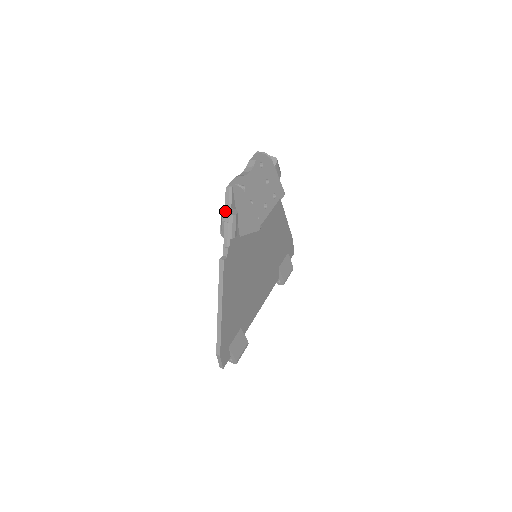
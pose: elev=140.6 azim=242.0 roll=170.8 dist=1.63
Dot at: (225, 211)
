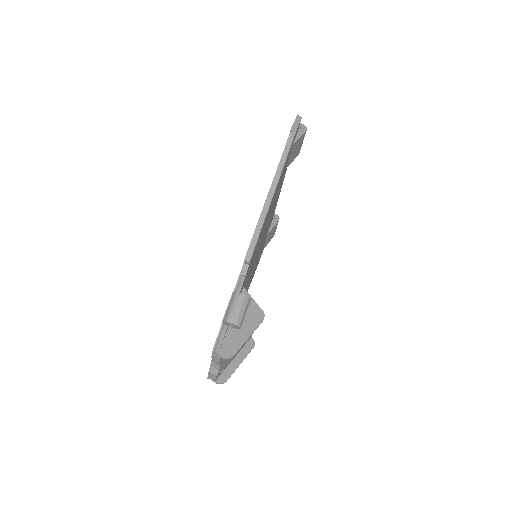
Dot at: occluded
